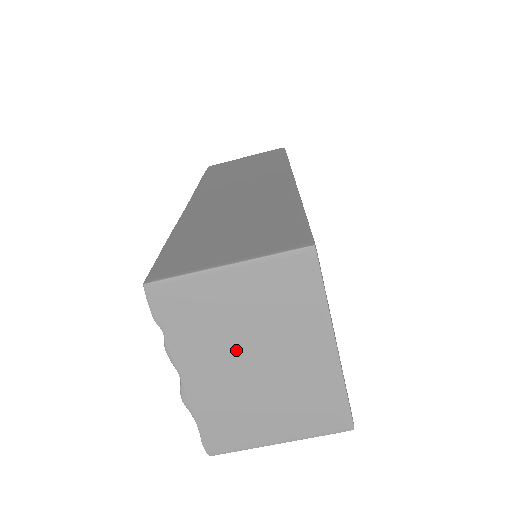
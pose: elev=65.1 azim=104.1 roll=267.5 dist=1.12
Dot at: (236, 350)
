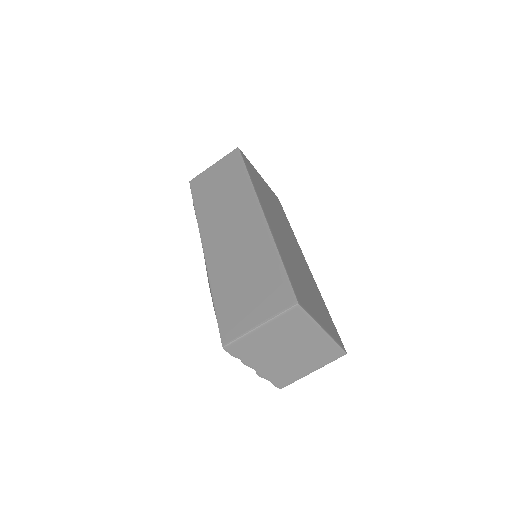
Dot at: (277, 351)
